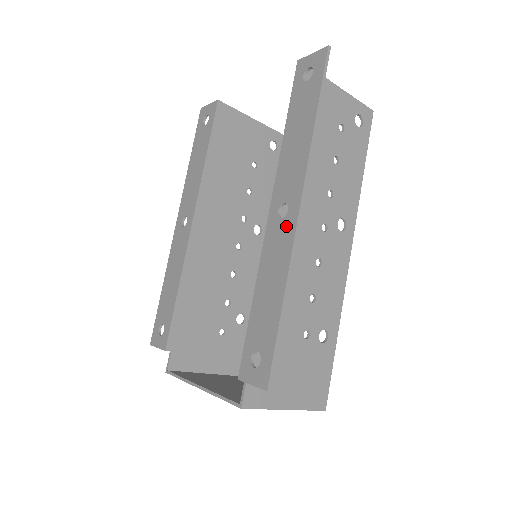
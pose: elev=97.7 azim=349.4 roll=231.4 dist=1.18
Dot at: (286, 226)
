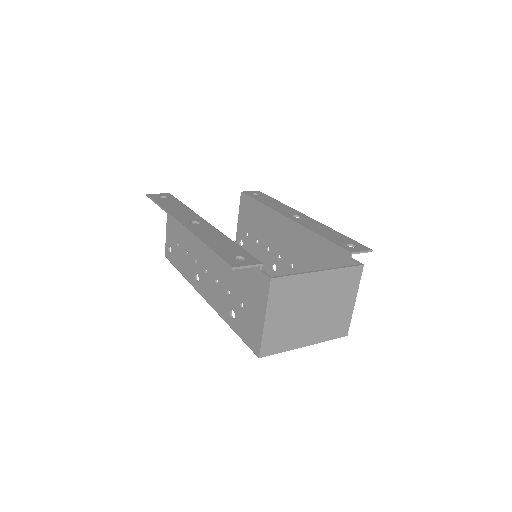
Dot at: (306, 219)
